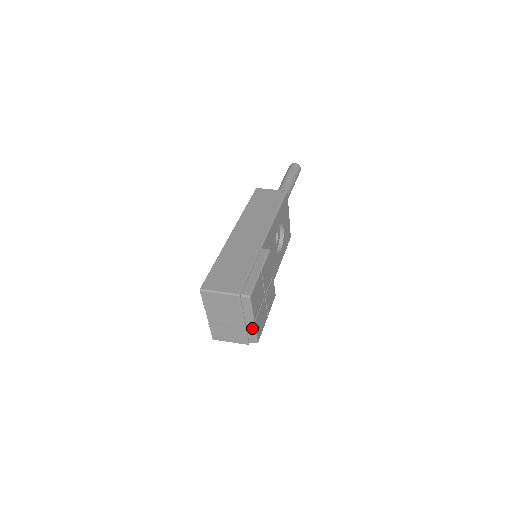
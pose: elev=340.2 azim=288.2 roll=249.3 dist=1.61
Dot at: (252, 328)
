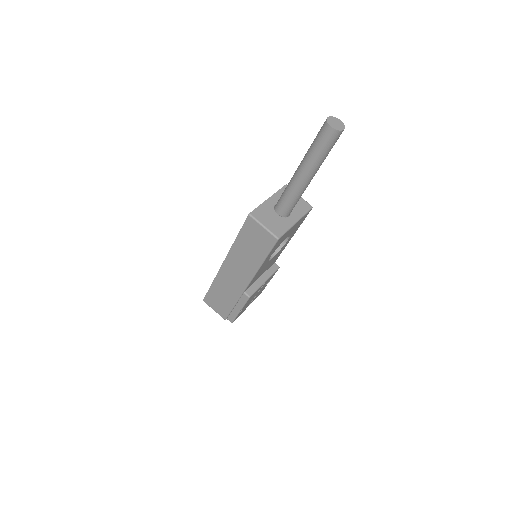
Dot at: occluded
